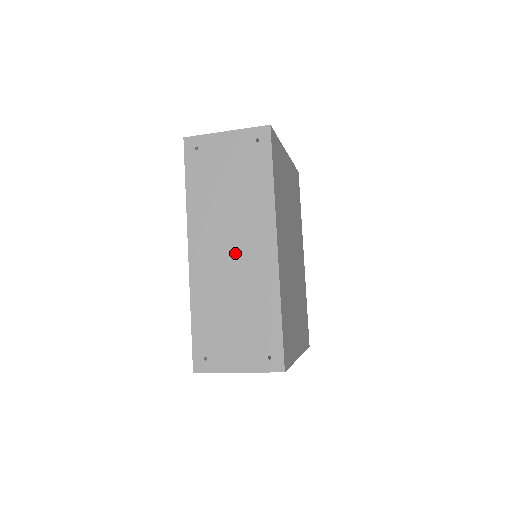
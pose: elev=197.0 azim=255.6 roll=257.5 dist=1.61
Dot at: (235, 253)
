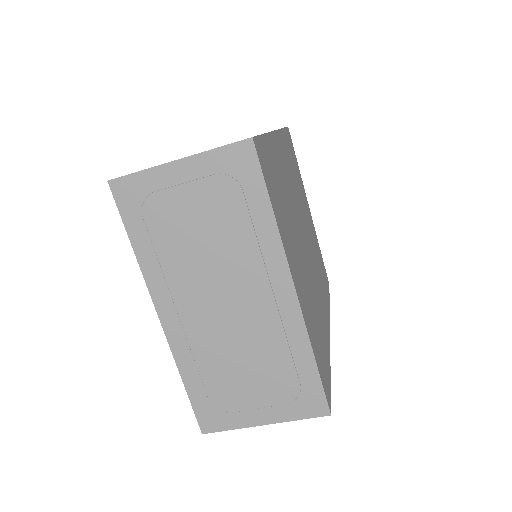
Dot at: occluded
